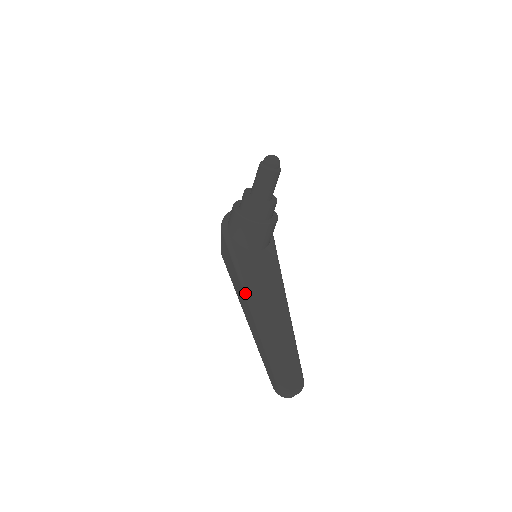
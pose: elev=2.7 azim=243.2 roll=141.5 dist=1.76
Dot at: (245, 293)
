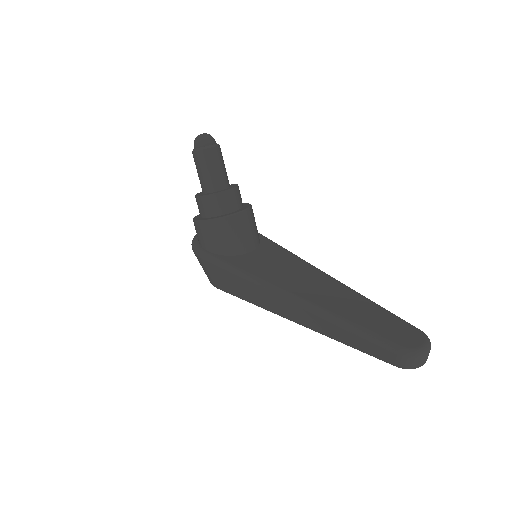
Dot at: (275, 292)
